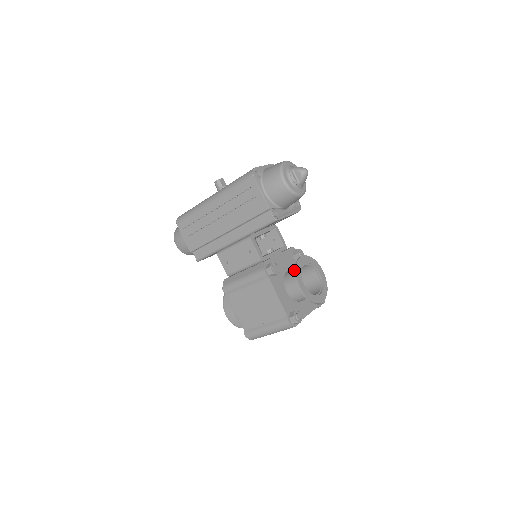
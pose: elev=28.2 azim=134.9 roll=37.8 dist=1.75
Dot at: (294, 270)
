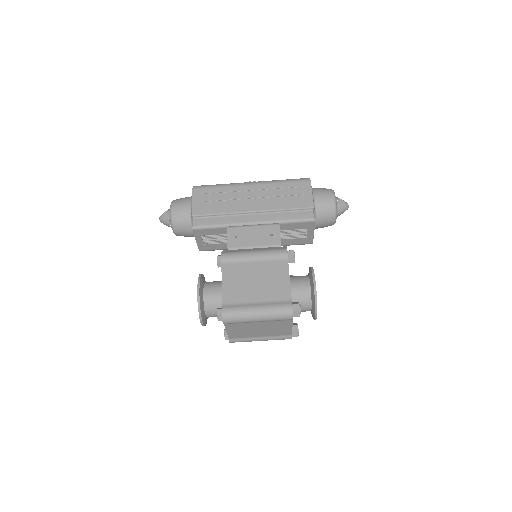
Dot at: (311, 268)
